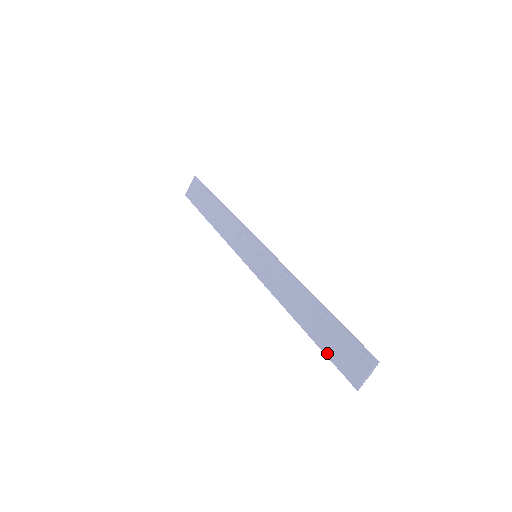
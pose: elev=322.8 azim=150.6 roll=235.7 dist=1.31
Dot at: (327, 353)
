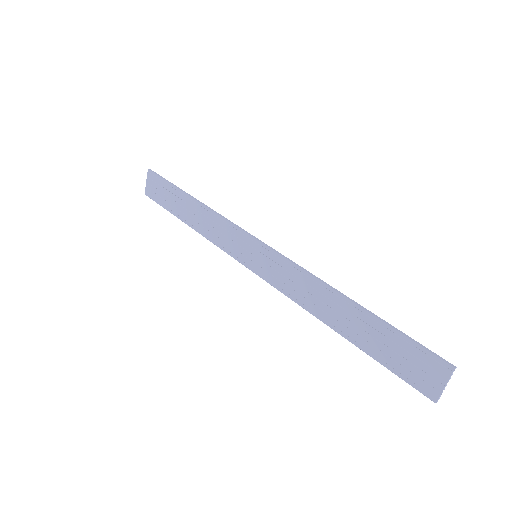
Dot at: (383, 363)
